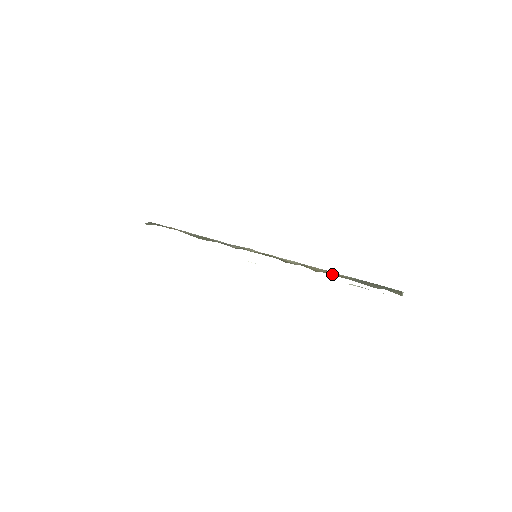
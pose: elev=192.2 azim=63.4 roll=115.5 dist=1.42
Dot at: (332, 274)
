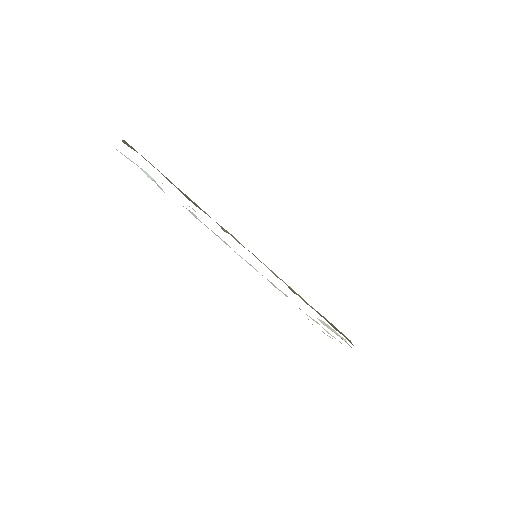
Dot at: (306, 302)
